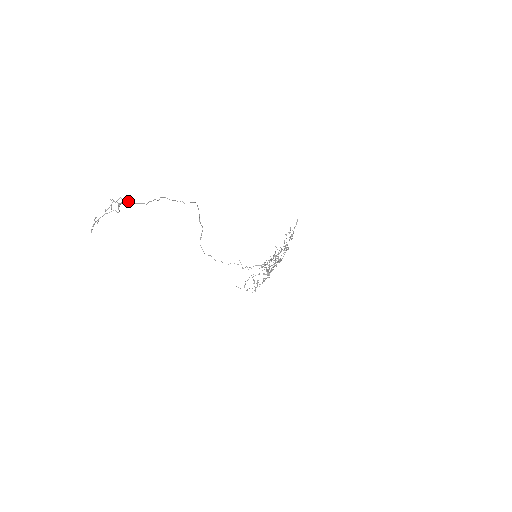
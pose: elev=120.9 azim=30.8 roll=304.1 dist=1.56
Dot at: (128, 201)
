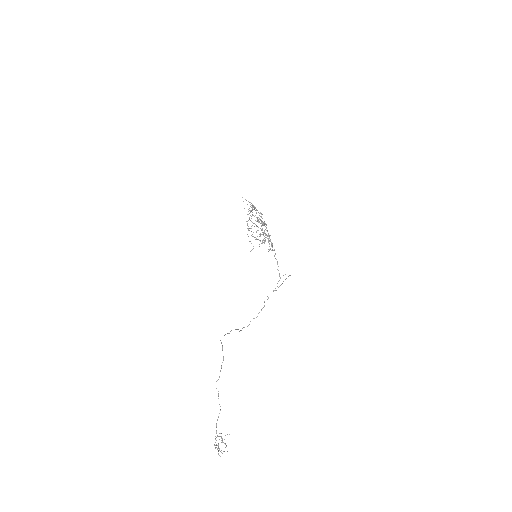
Dot at: occluded
